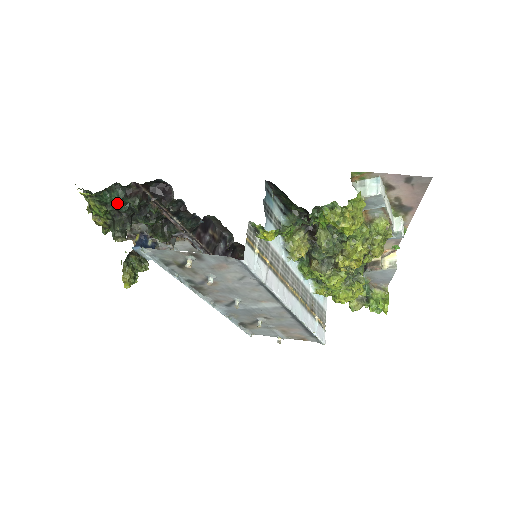
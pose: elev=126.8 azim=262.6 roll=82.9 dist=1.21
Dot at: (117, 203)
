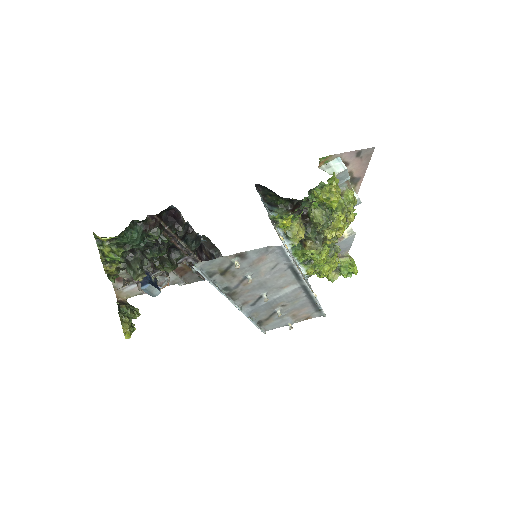
Dot at: (138, 239)
